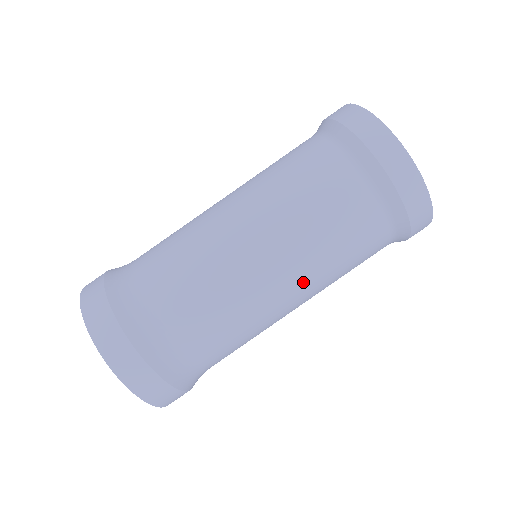
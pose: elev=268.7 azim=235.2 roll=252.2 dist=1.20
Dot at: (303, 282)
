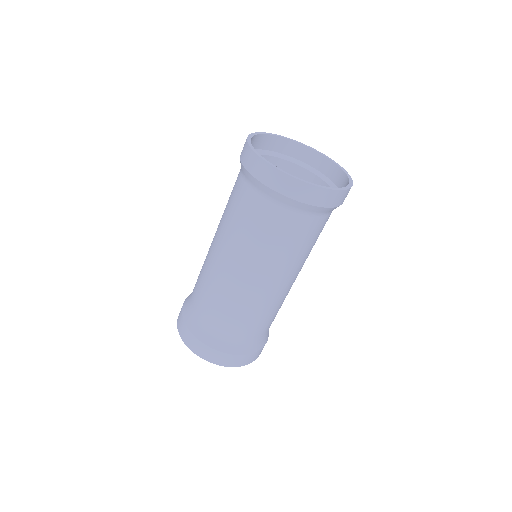
Dot at: (263, 270)
